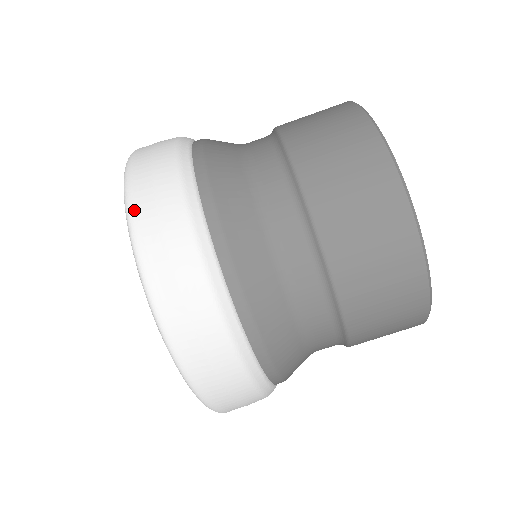
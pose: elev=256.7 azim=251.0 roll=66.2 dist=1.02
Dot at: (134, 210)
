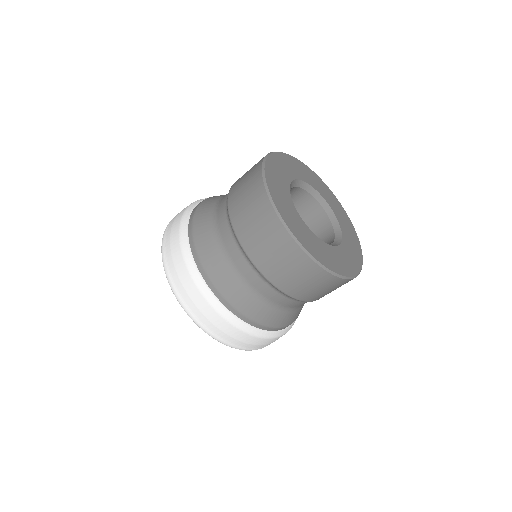
Dot at: (202, 327)
